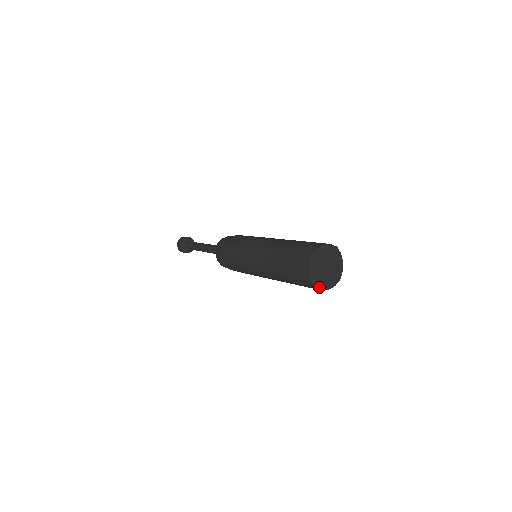
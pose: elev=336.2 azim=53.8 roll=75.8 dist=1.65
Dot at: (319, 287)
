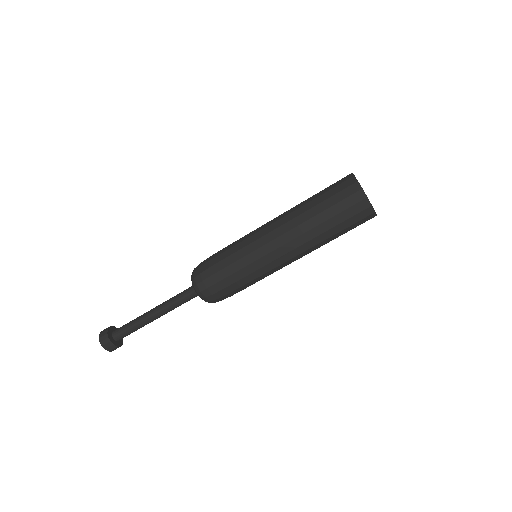
Dot at: occluded
